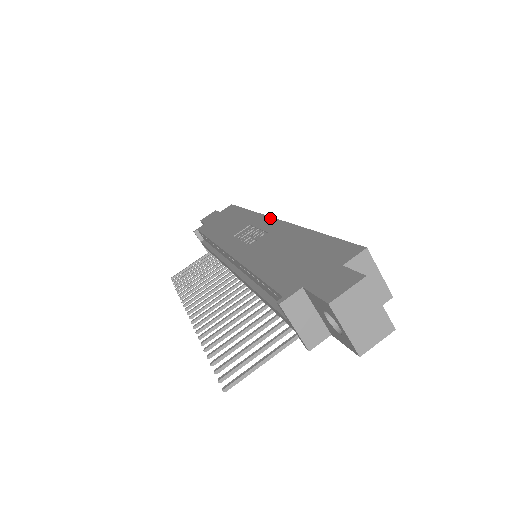
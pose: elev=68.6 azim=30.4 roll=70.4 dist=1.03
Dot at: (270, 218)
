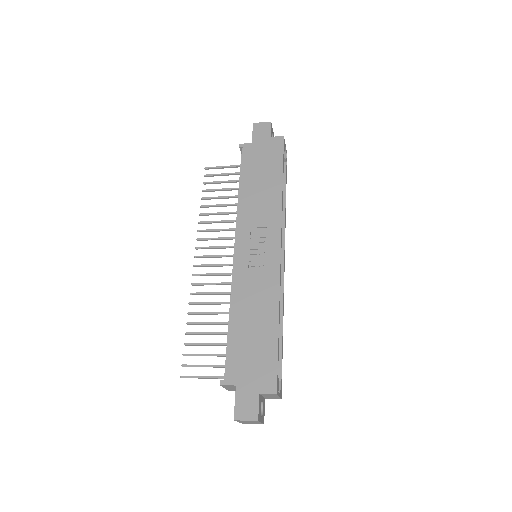
Dot at: (279, 244)
